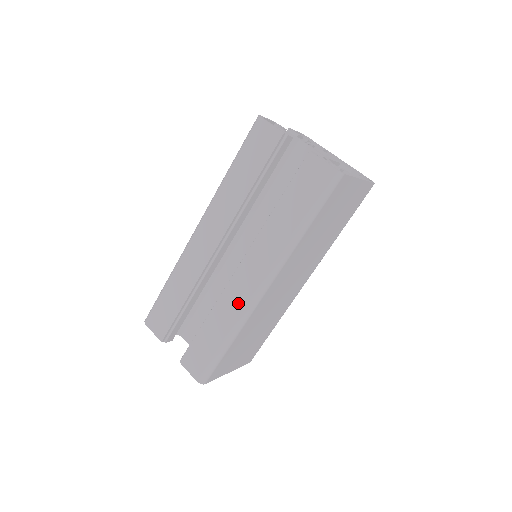
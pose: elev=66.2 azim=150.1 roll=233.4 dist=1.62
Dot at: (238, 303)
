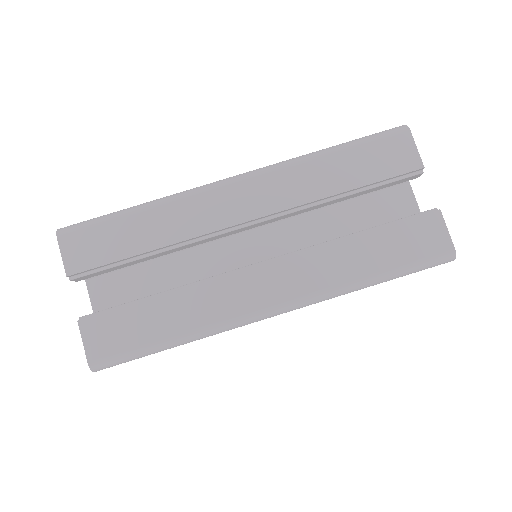
Dot at: (230, 306)
